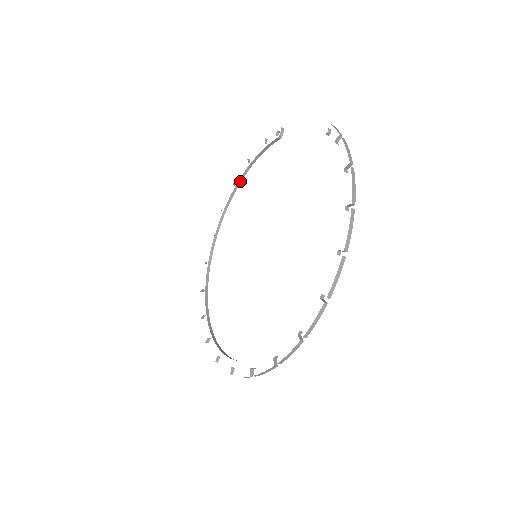
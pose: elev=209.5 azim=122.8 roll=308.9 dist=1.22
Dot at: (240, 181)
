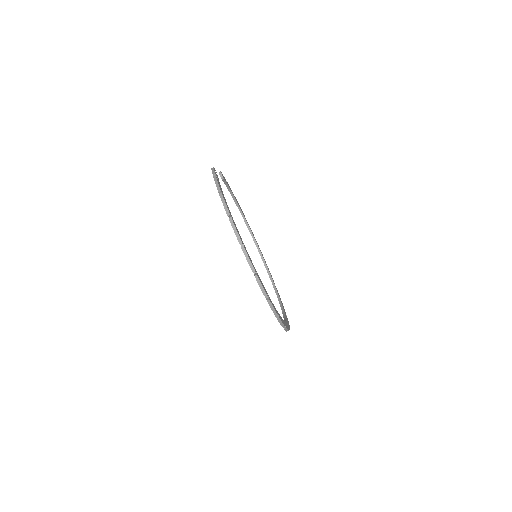
Dot at: (240, 210)
